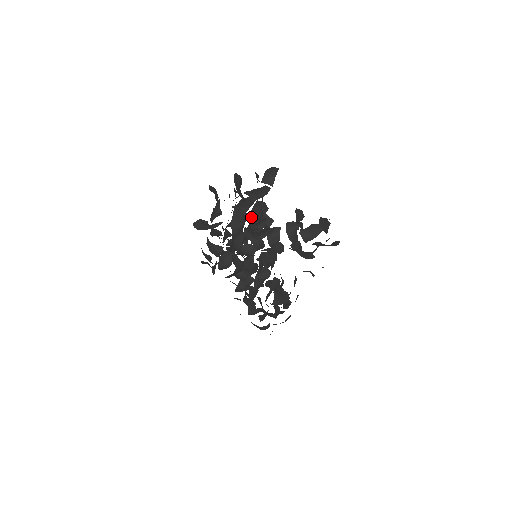
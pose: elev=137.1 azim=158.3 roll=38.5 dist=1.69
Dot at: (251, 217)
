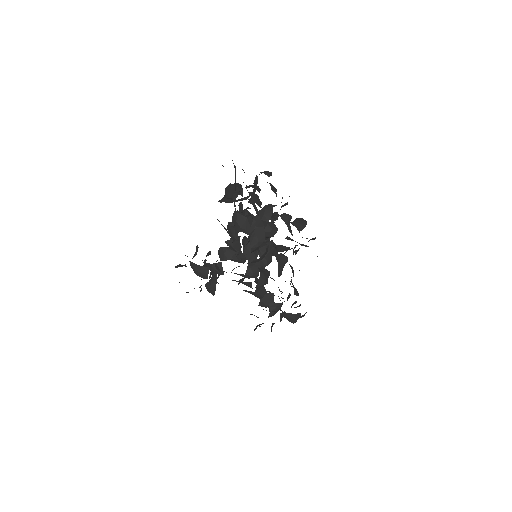
Dot at: (273, 189)
